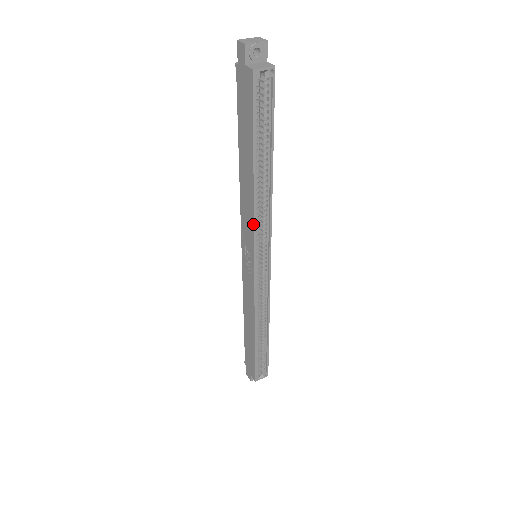
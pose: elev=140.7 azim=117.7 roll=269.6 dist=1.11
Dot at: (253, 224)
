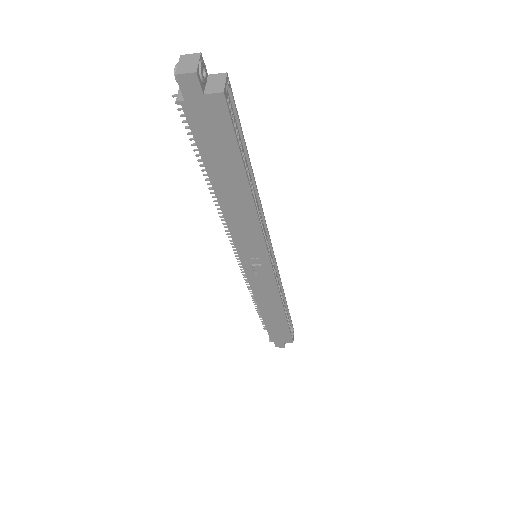
Dot at: (261, 232)
